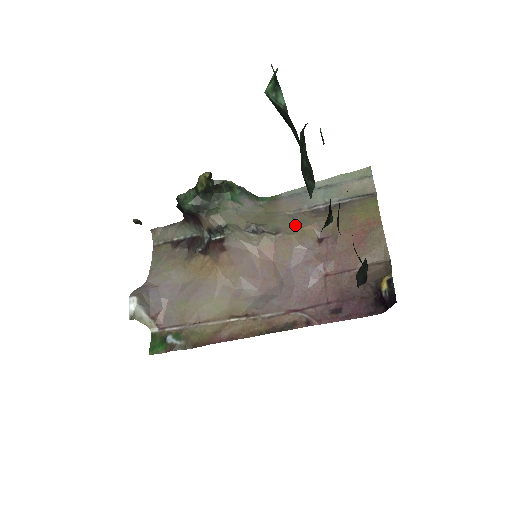
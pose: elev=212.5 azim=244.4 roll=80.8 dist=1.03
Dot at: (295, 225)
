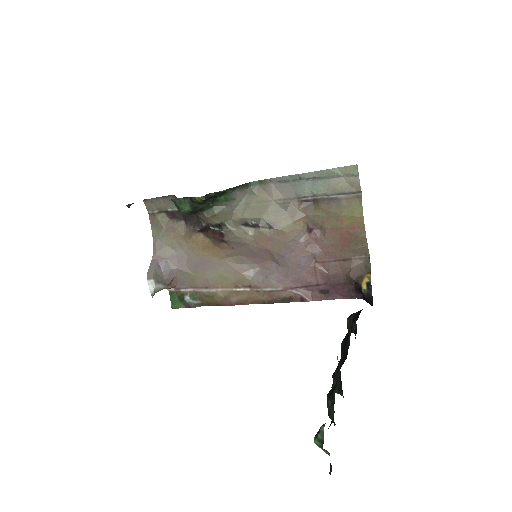
Dot at: (287, 218)
